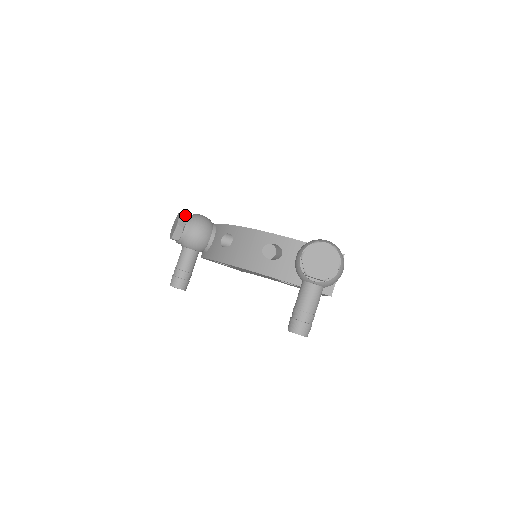
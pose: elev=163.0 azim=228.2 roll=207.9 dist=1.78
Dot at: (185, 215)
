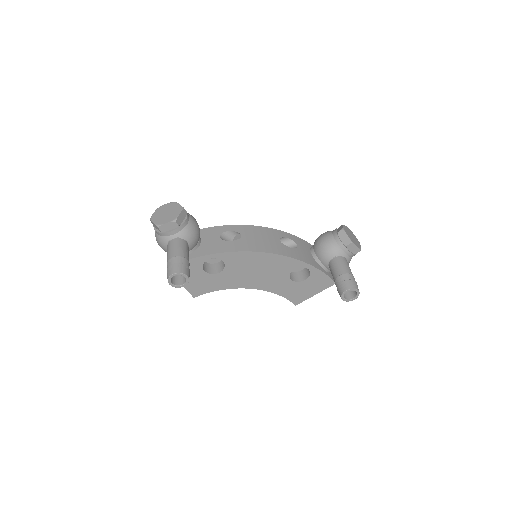
Dot at: occluded
